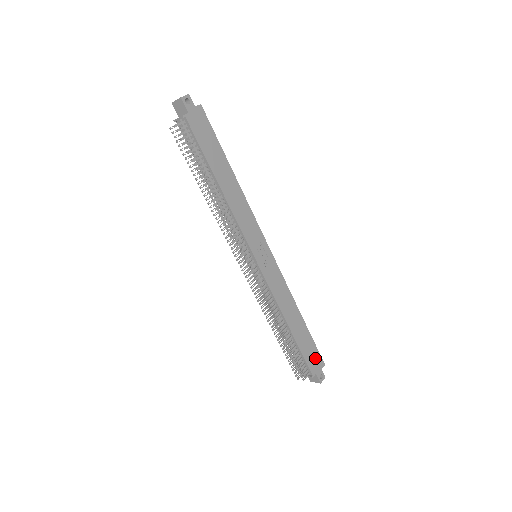
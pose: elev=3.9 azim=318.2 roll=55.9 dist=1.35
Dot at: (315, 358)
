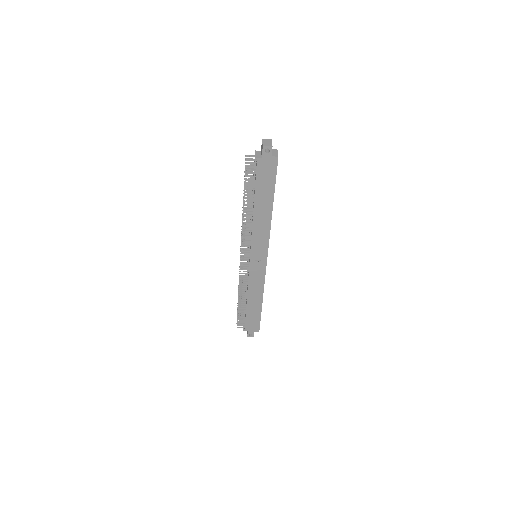
Dot at: (254, 325)
